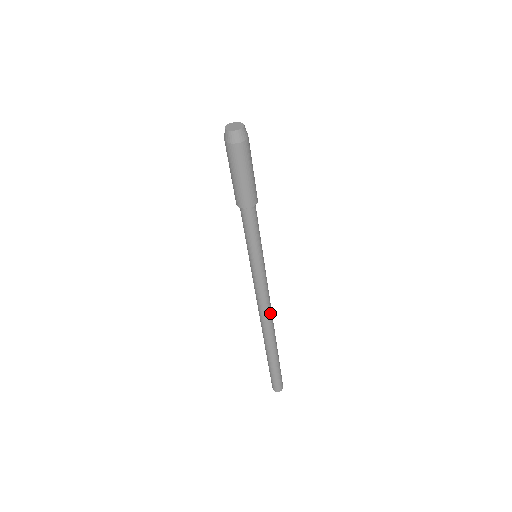
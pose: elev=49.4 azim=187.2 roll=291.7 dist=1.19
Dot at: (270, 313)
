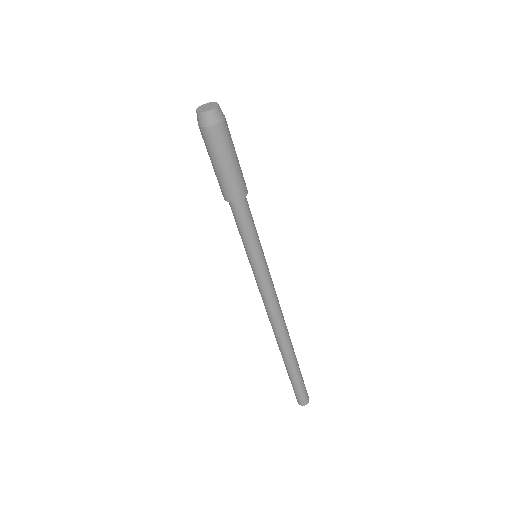
Dot at: (279, 321)
